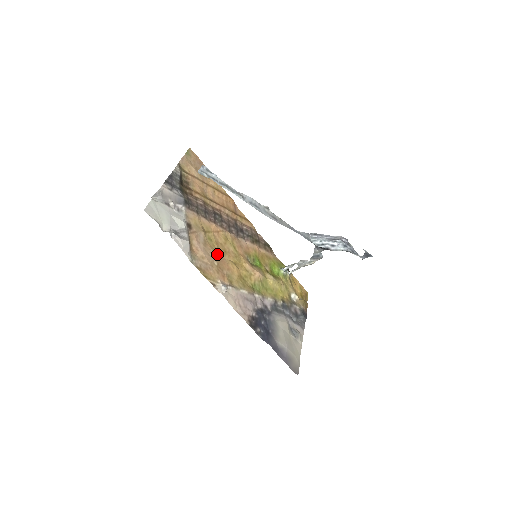
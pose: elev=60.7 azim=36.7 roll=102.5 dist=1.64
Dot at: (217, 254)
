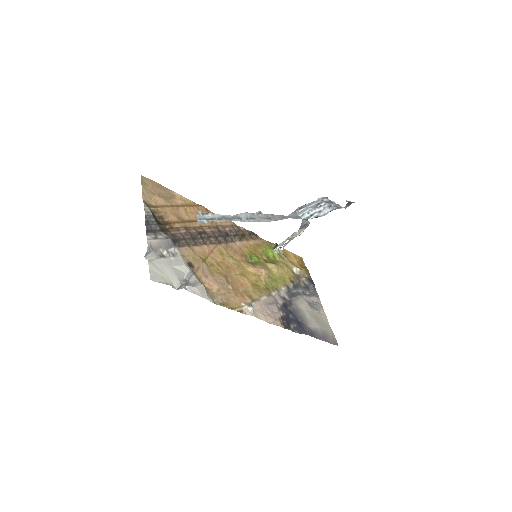
Dot at: (225, 276)
